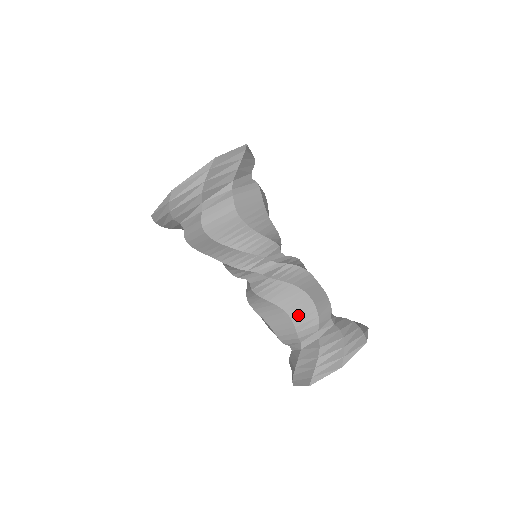
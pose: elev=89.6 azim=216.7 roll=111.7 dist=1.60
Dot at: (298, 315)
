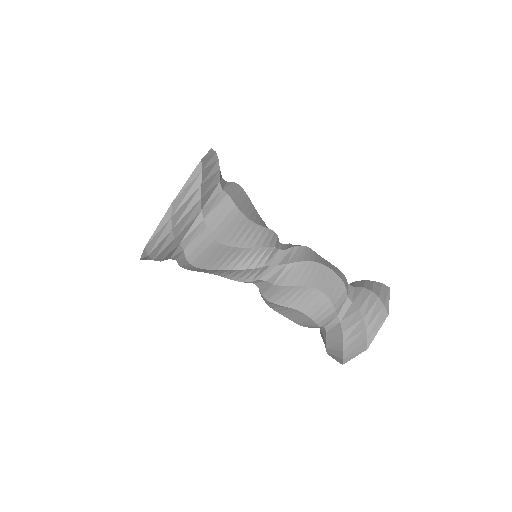
Dot at: (313, 310)
